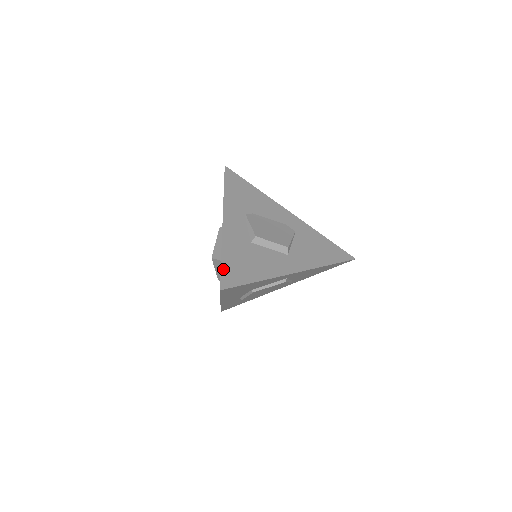
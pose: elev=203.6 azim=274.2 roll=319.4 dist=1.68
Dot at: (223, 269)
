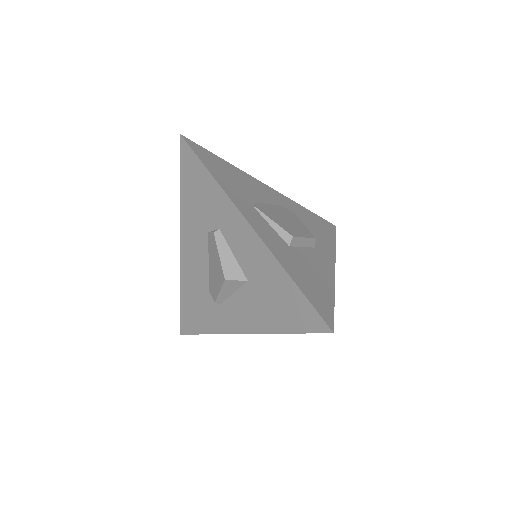
Dot at: (310, 300)
